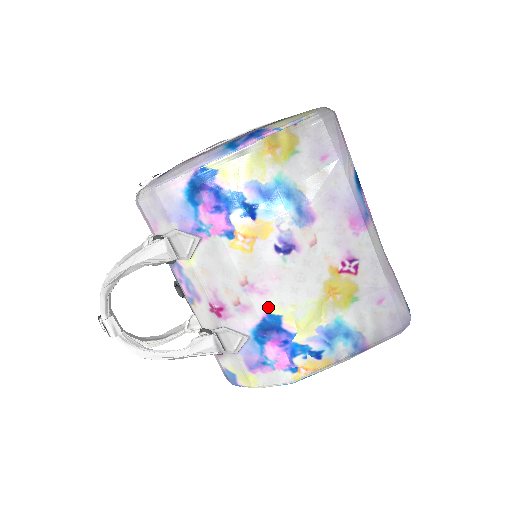
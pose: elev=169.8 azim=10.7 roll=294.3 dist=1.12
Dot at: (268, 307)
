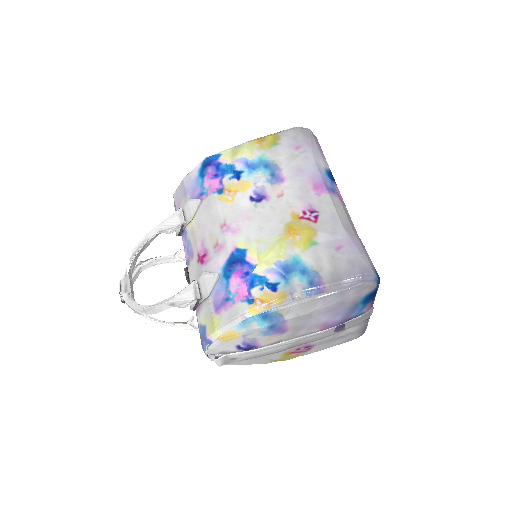
Dot at: (237, 243)
